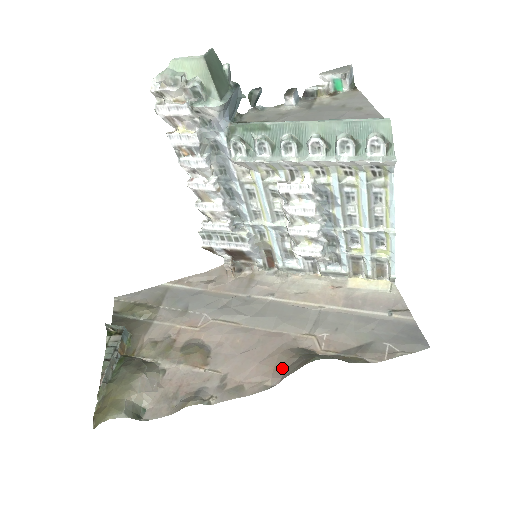
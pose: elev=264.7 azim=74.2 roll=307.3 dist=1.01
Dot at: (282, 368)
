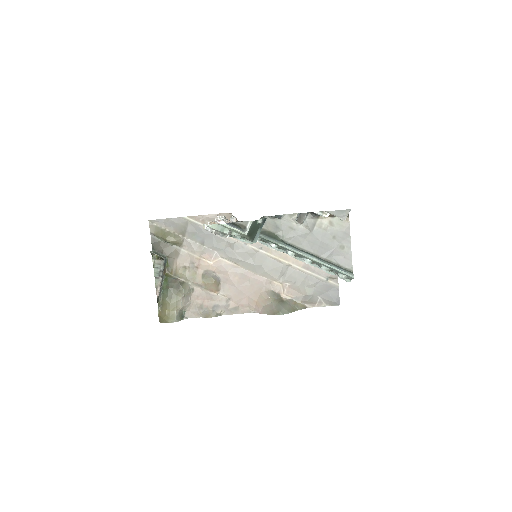
Dot at: (261, 305)
